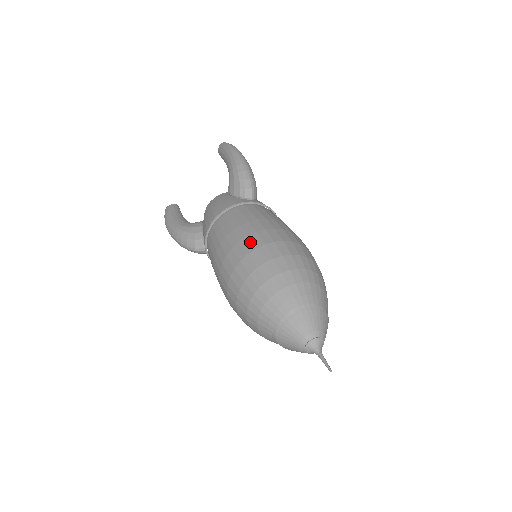
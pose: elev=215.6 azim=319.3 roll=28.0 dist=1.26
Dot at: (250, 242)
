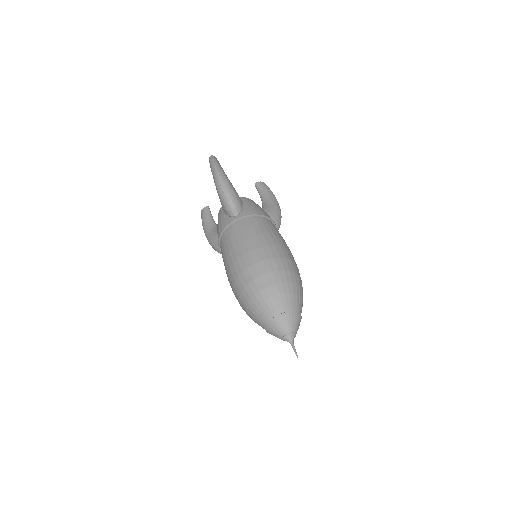
Dot at: (235, 270)
